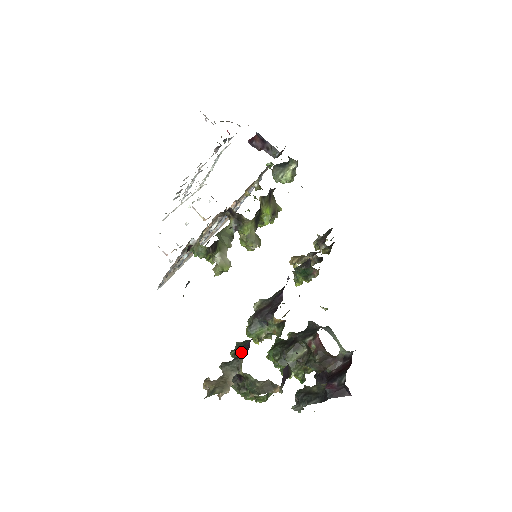
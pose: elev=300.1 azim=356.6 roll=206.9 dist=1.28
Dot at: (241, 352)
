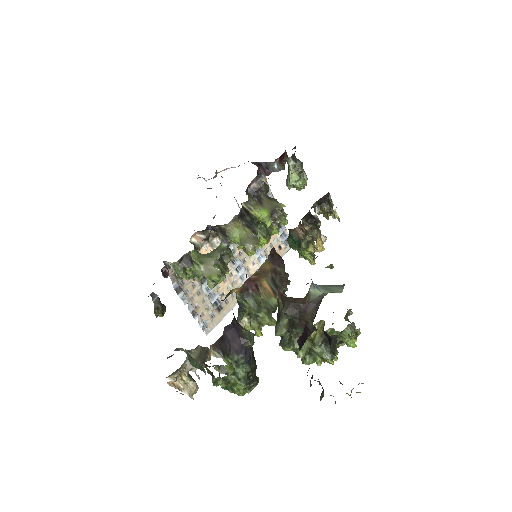
Dot at: occluded
